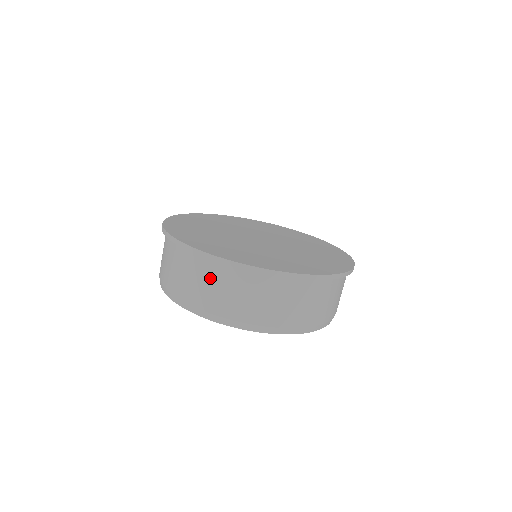
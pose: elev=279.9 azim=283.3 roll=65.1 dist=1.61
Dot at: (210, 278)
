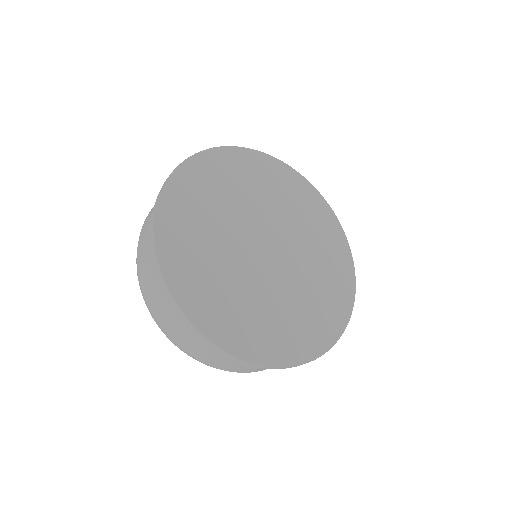
Dot at: (152, 265)
